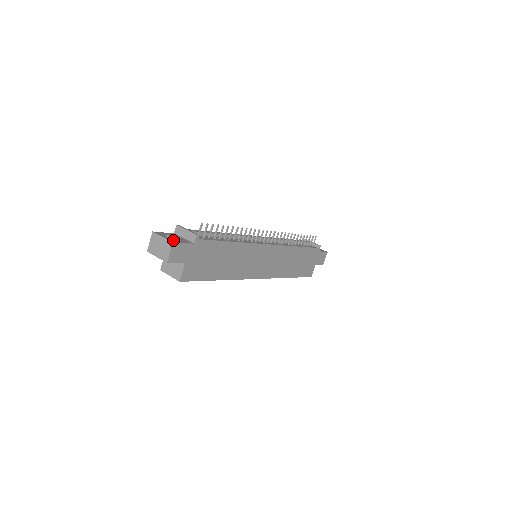
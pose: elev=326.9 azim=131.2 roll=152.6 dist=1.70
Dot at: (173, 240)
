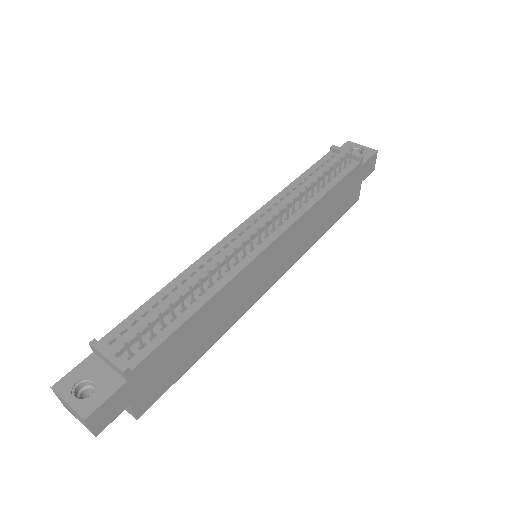
Dot at: (86, 405)
